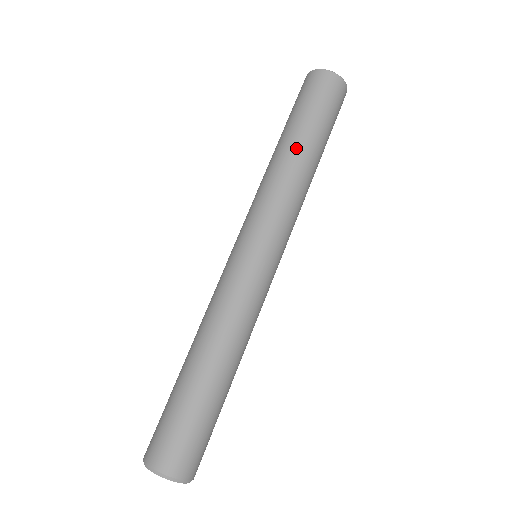
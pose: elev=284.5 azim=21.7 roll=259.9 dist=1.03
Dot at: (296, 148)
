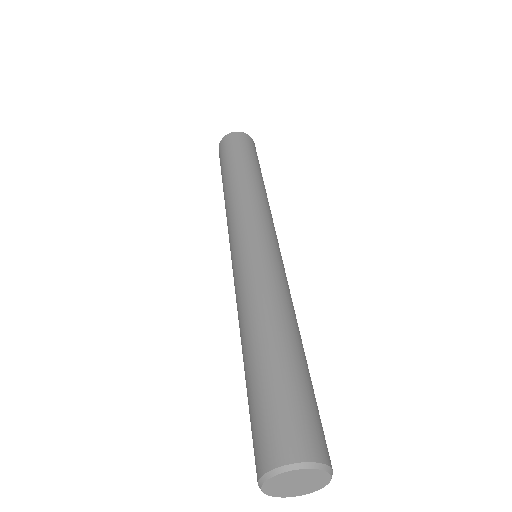
Dot at: (243, 172)
